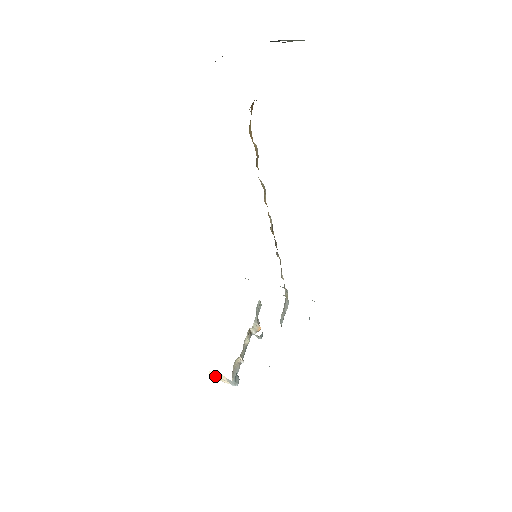
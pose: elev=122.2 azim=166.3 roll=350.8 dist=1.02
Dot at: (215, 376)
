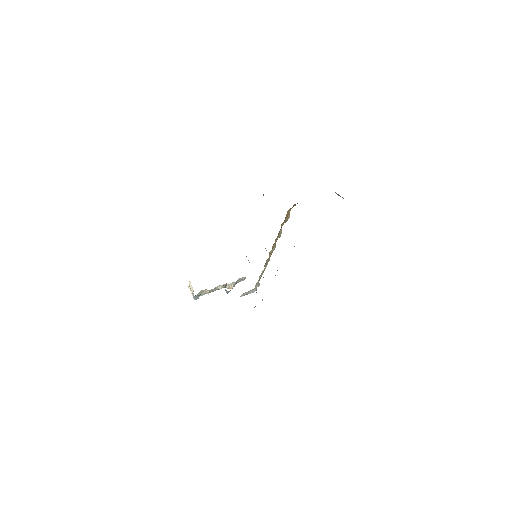
Dot at: (190, 286)
